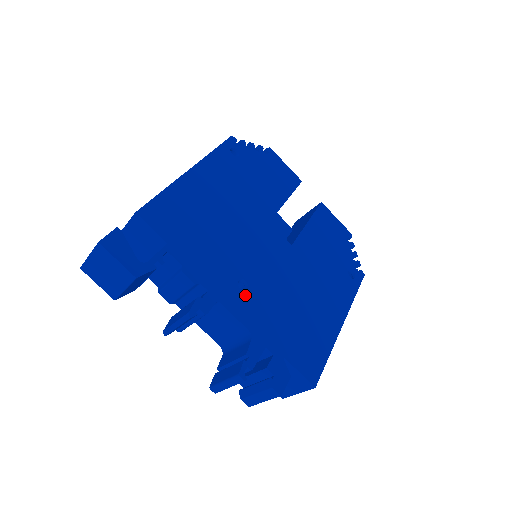
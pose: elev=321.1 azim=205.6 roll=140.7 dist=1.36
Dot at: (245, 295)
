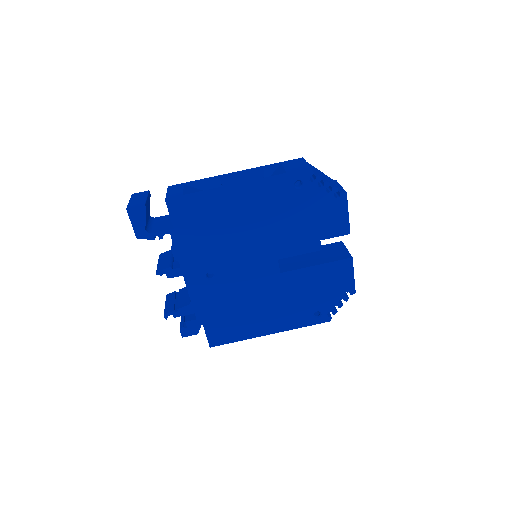
Dot at: (206, 282)
